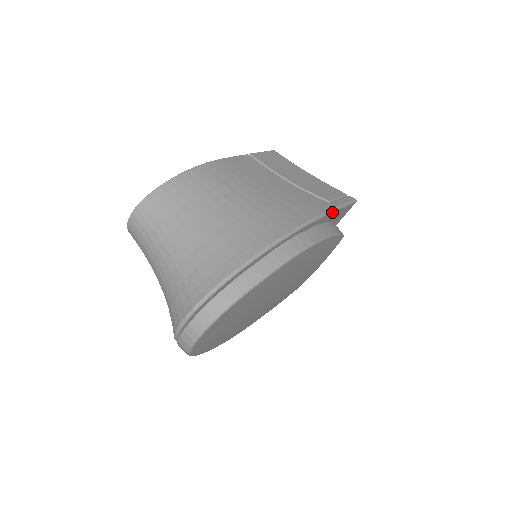
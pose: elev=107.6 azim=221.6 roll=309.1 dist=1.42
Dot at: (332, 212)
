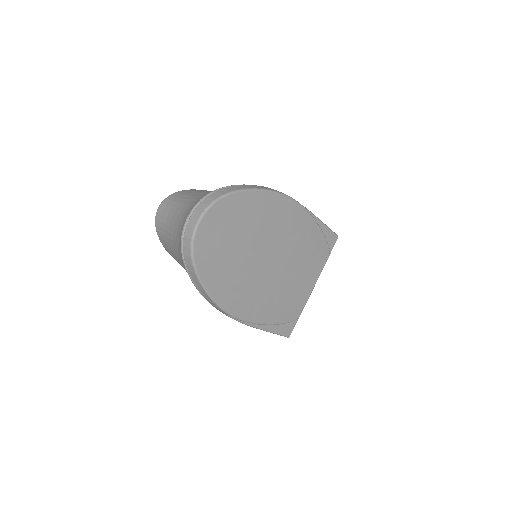
Dot at: (315, 216)
